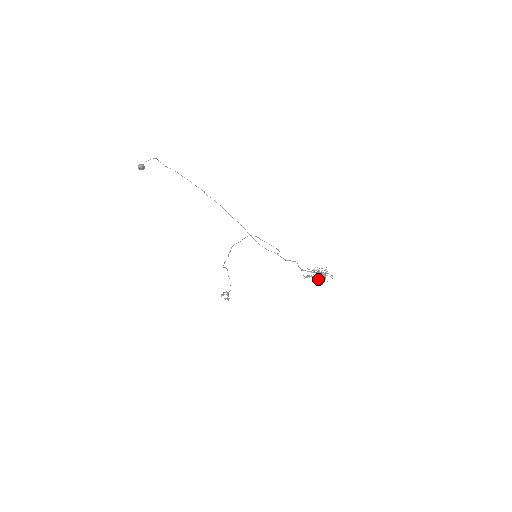
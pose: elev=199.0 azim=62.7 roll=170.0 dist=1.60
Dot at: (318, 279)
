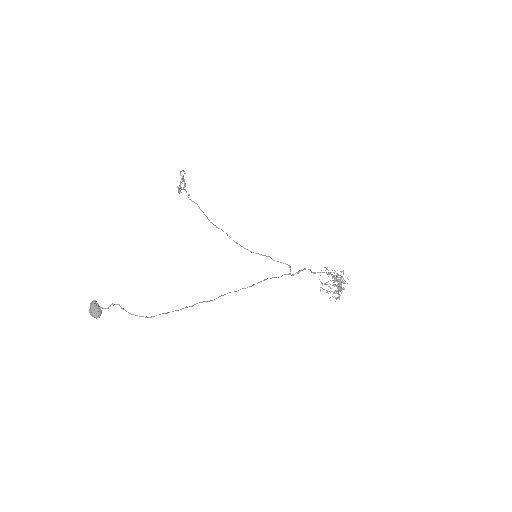
Dot at: occluded
